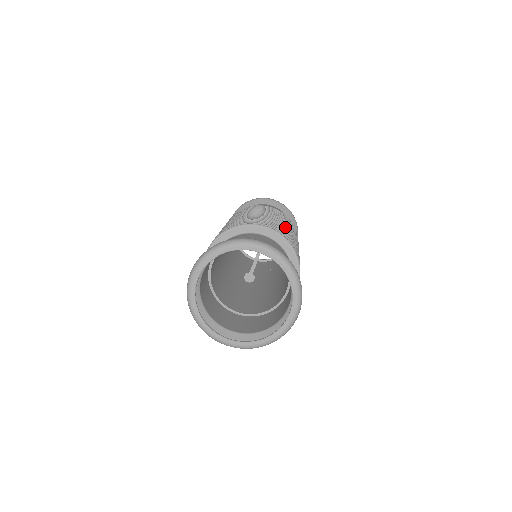
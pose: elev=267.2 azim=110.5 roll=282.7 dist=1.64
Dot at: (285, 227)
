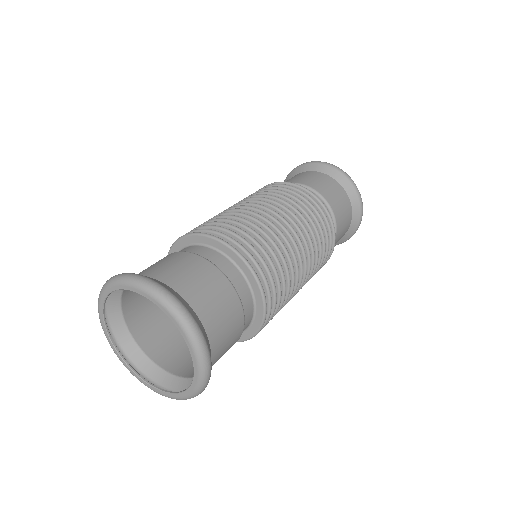
Dot at: (295, 259)
